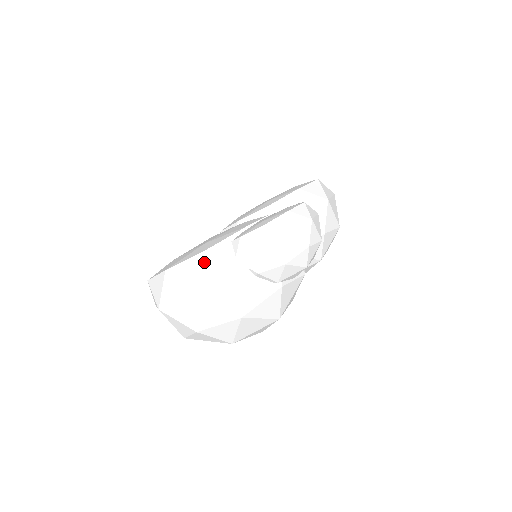
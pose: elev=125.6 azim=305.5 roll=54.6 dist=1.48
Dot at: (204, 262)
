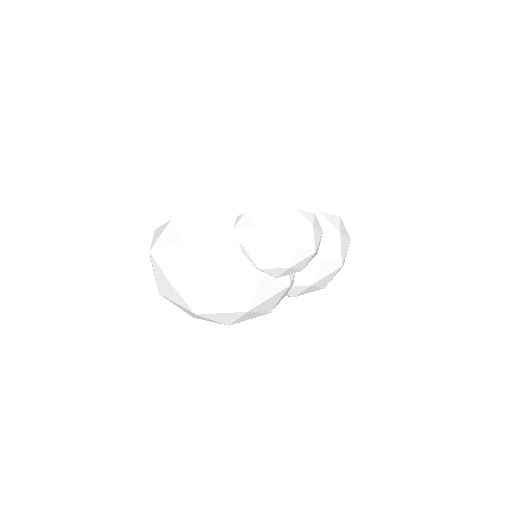
Dot at: (205, 221)
